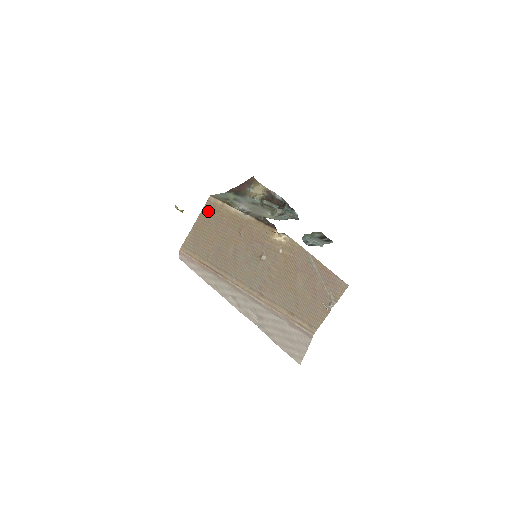
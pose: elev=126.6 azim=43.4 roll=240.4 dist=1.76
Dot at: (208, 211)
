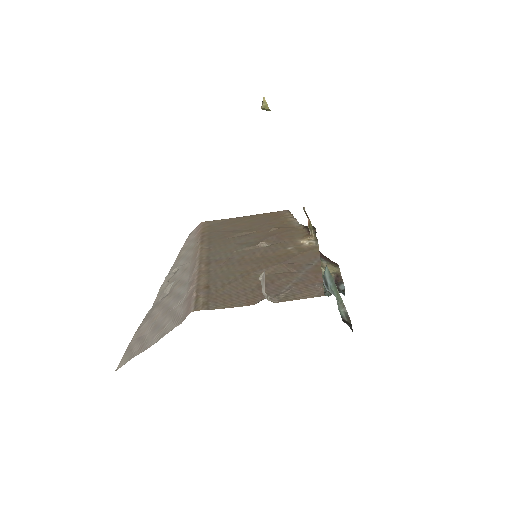
Dot at: (269, 214)
